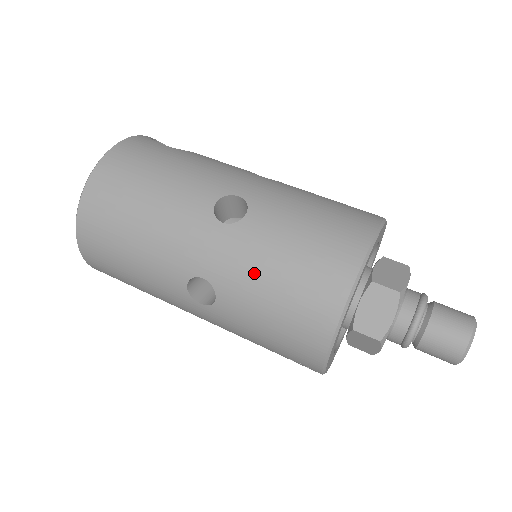
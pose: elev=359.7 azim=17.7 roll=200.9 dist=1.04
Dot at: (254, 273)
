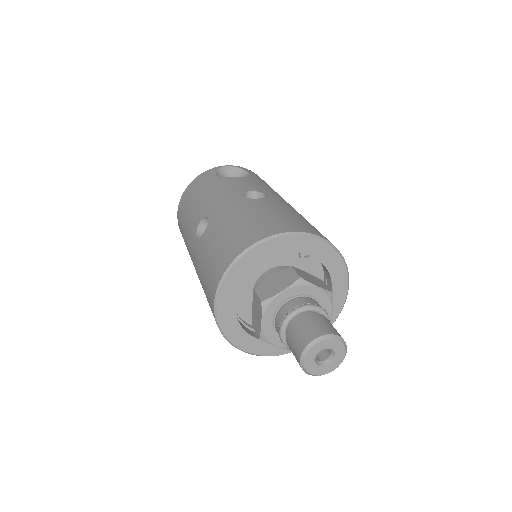
Dot at: (200, 275)
